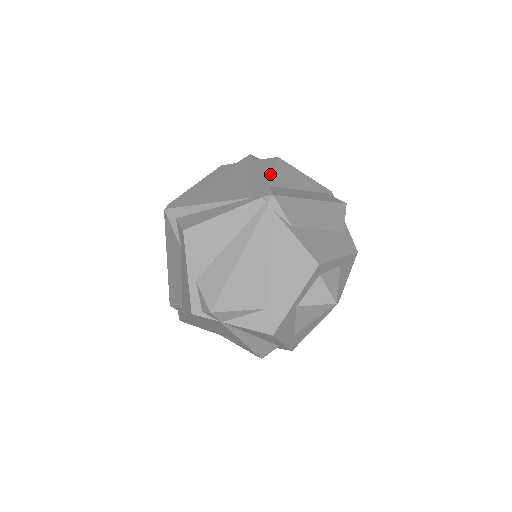
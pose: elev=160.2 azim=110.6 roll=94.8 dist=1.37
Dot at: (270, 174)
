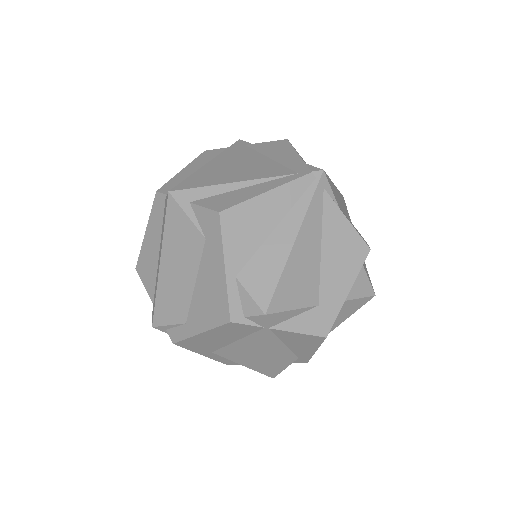
Dot at: (296, 153)
